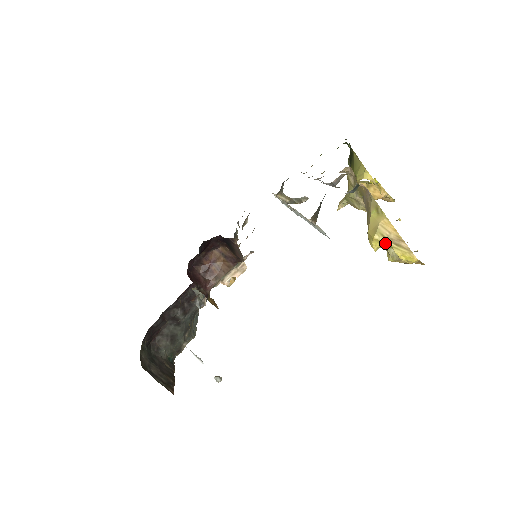
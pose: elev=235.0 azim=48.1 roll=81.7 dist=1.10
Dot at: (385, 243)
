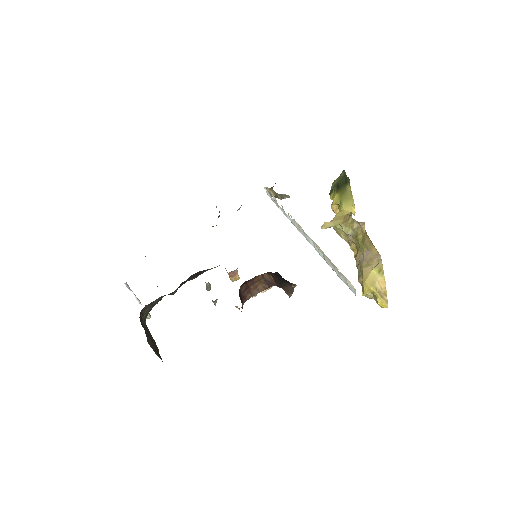
Dot at: (374, 293)
